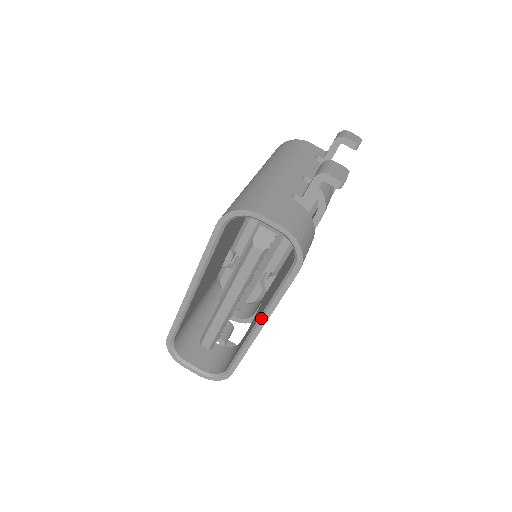
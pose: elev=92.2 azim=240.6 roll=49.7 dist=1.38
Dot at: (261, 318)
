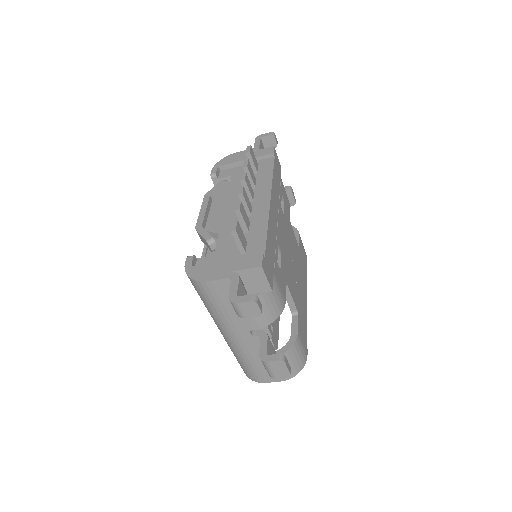
Dot at: occluded
